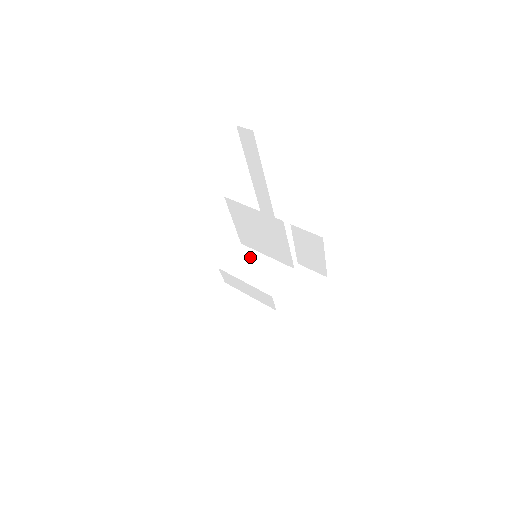
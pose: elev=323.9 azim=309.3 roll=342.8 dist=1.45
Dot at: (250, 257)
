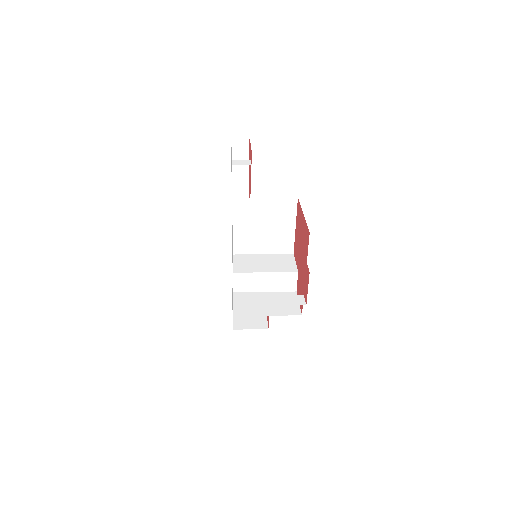
Dot at: (251, 259)
